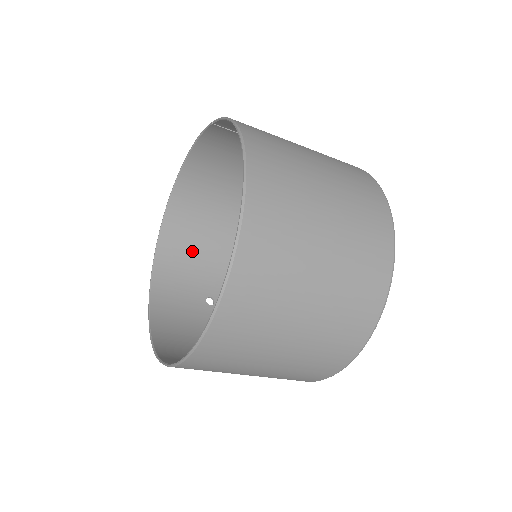
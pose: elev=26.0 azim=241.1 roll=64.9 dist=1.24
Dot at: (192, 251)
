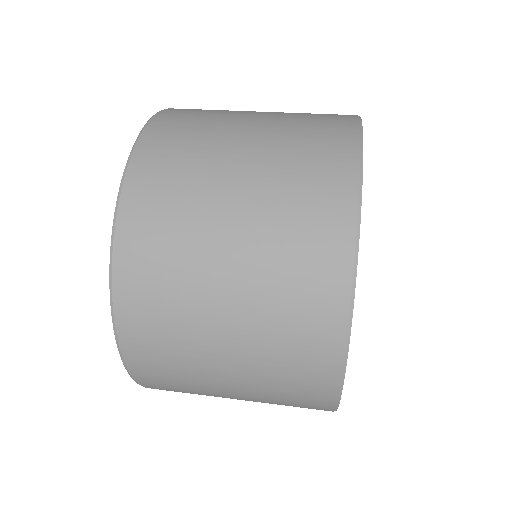
Dot at: occluded
